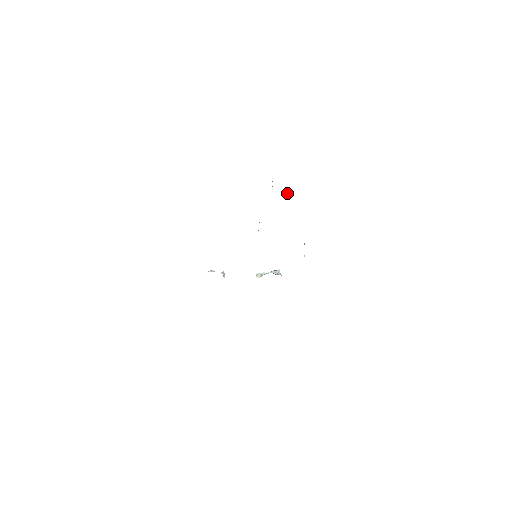
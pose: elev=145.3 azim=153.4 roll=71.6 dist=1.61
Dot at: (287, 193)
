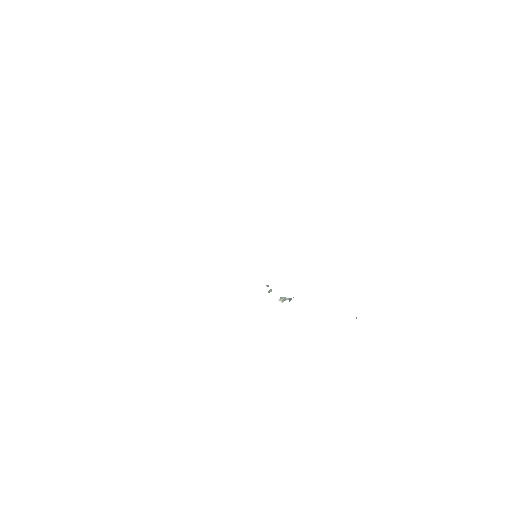
Dot at: occluded
